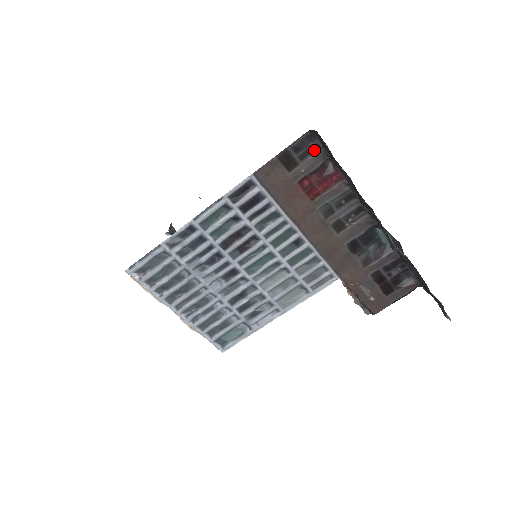
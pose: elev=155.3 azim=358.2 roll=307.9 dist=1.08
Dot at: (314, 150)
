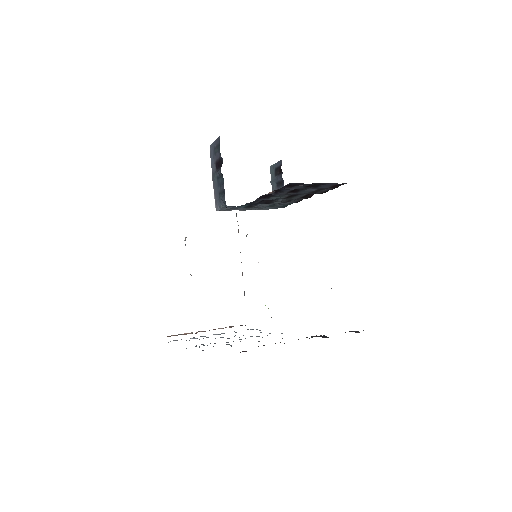
Dot at: occluded
